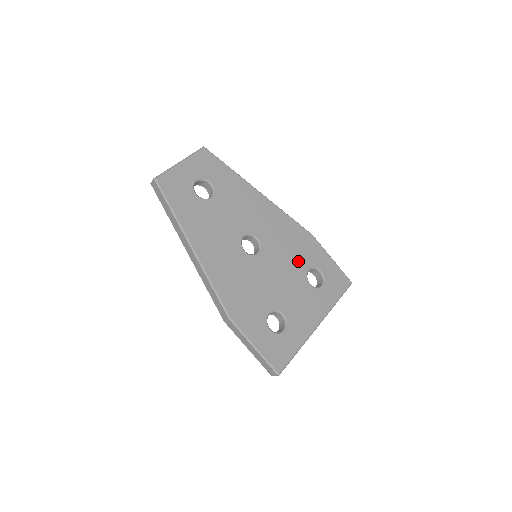
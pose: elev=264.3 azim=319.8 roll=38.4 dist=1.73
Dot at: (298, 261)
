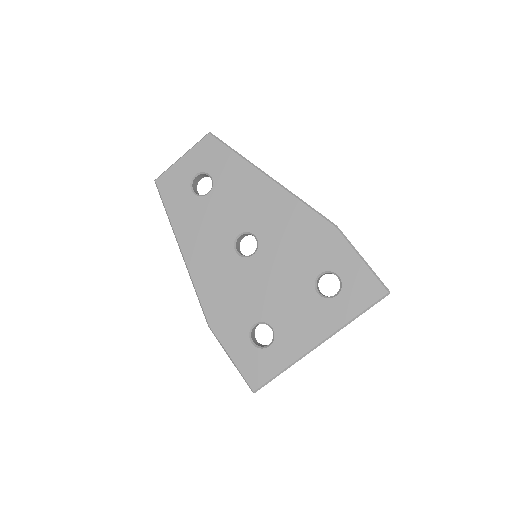
Dot at: (306, 263)
